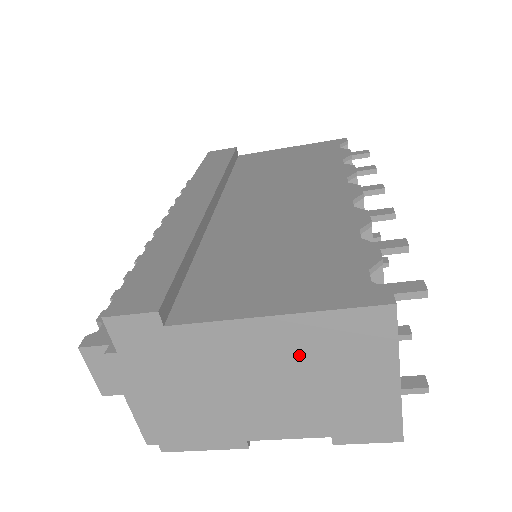
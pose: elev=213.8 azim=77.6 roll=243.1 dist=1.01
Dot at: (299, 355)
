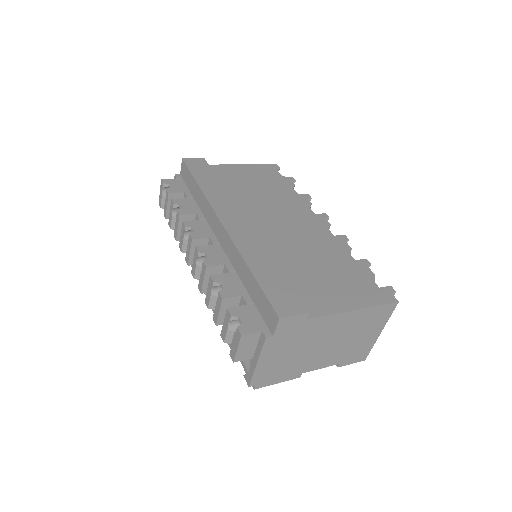
Dot at: (353, 327)
